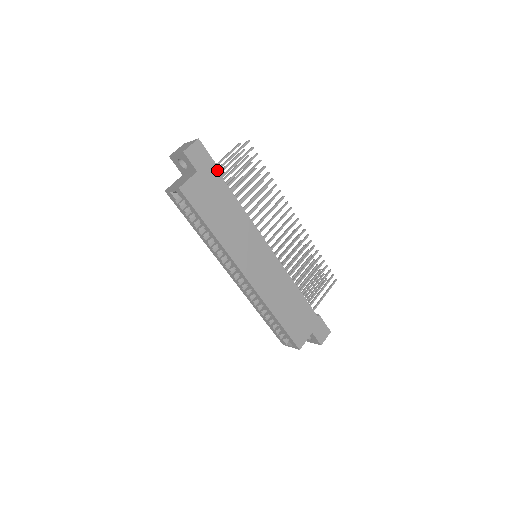
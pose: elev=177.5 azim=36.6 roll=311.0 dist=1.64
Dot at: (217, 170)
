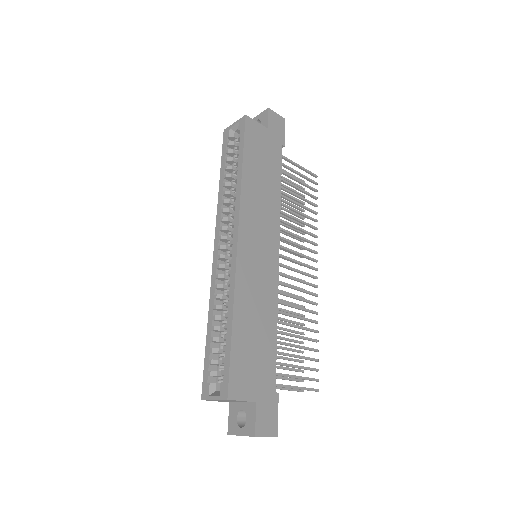
Dot at: occluded
